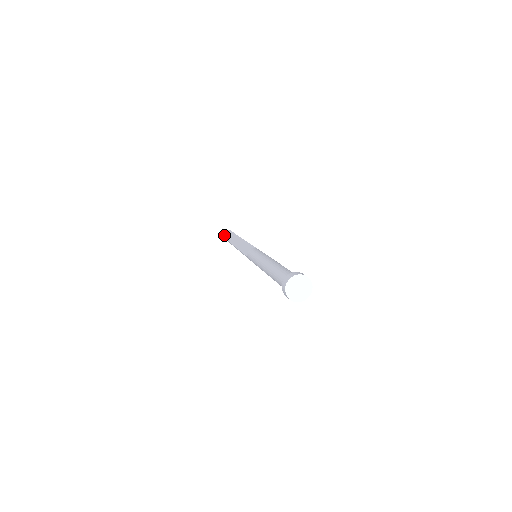
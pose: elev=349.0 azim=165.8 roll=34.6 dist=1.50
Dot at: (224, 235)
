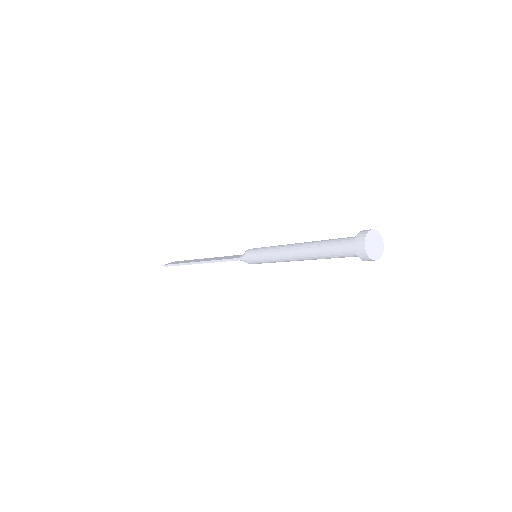
Dot at: (169, 263)
